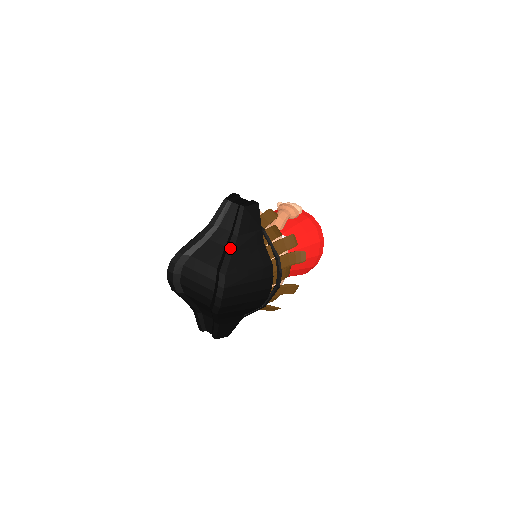
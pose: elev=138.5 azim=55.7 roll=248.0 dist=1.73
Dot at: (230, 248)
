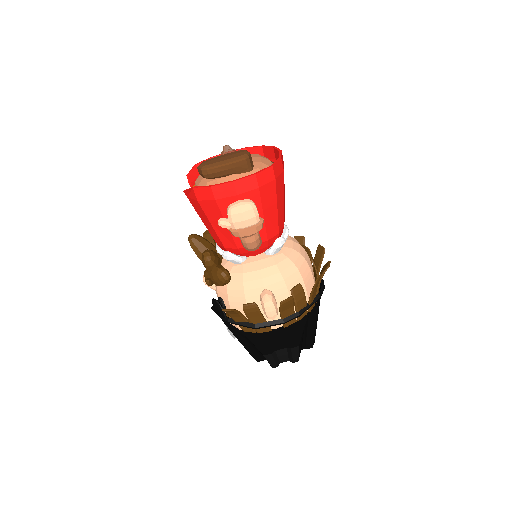
Dot at: occluded
